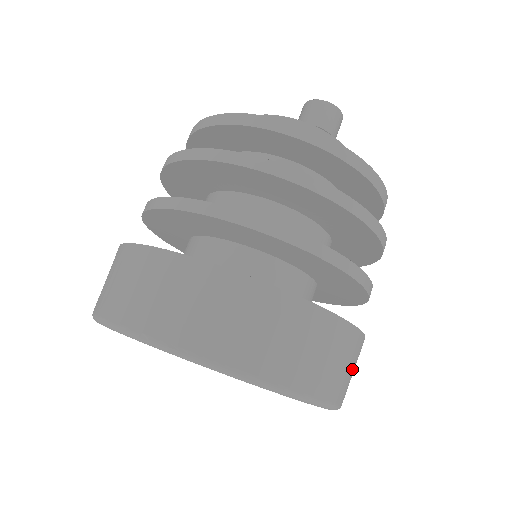
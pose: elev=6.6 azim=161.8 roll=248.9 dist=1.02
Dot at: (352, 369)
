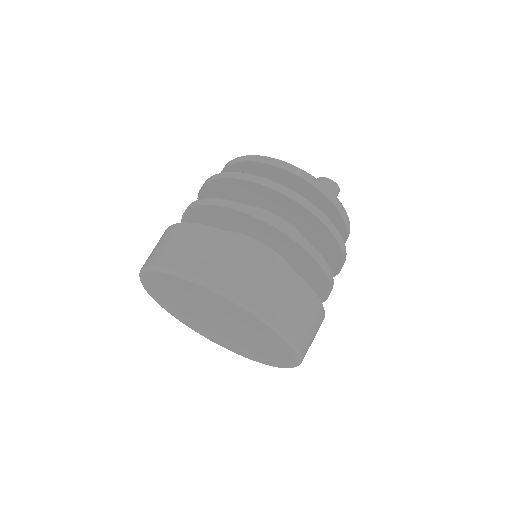
Dot at: occluded
